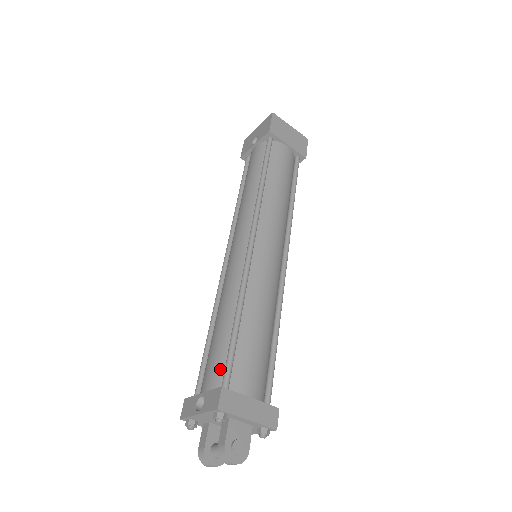
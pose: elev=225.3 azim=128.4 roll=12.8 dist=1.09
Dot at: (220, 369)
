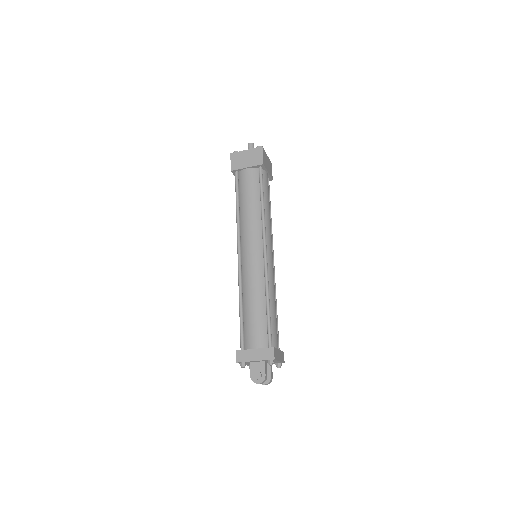
Dot at: occluded
